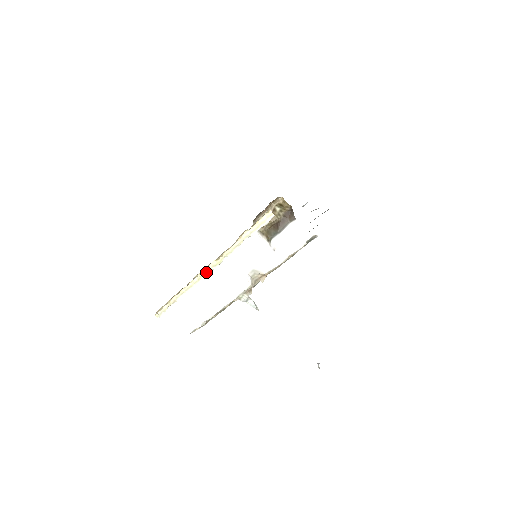
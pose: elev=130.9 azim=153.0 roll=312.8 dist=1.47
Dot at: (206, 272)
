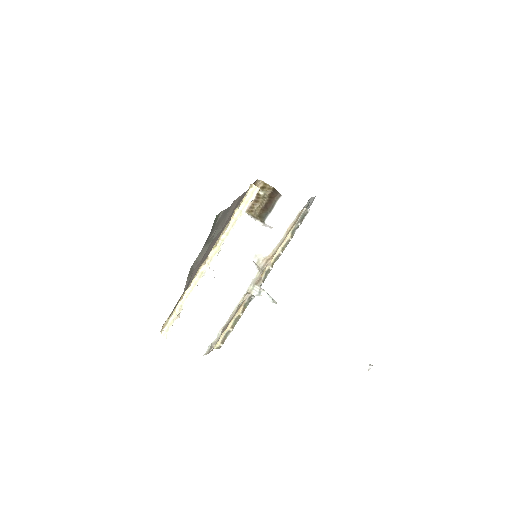
Dot at: (207, 265)
